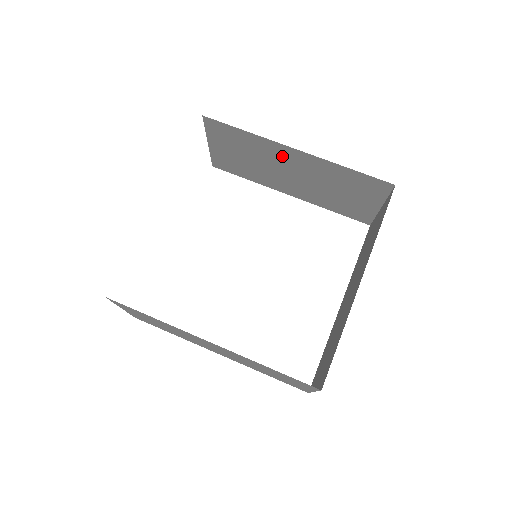
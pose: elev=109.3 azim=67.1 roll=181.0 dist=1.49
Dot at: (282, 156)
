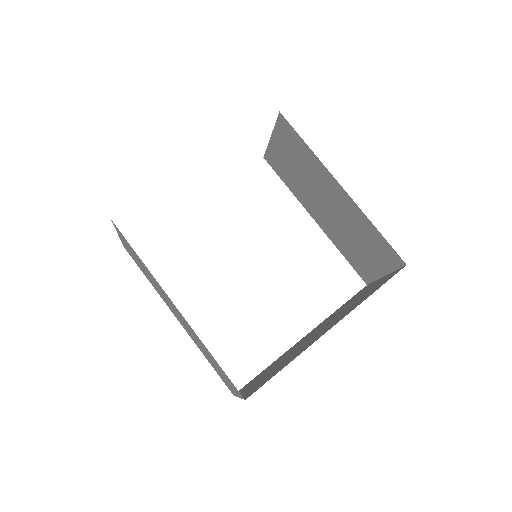
Dot at: (327, 185)
